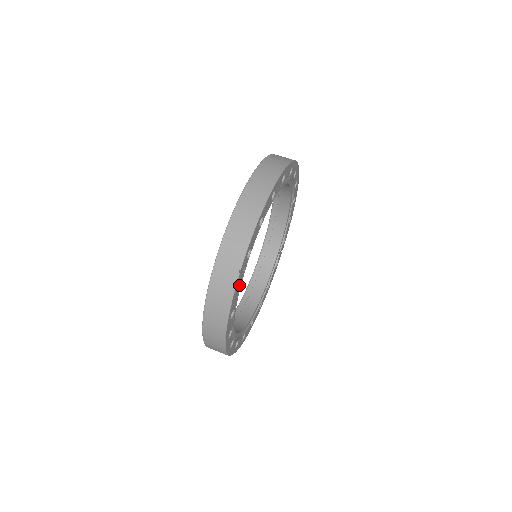
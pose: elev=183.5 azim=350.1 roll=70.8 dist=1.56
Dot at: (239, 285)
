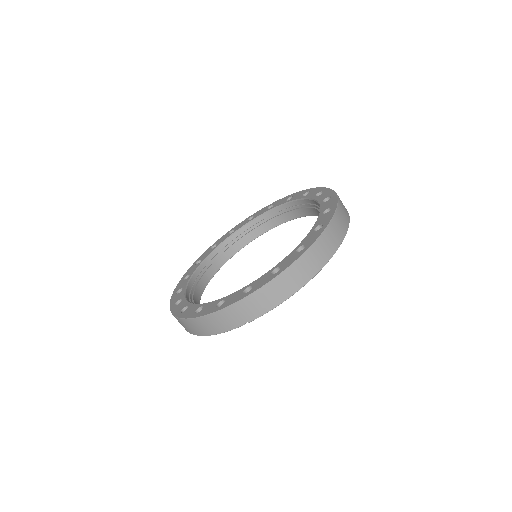
Dot at: occluded
